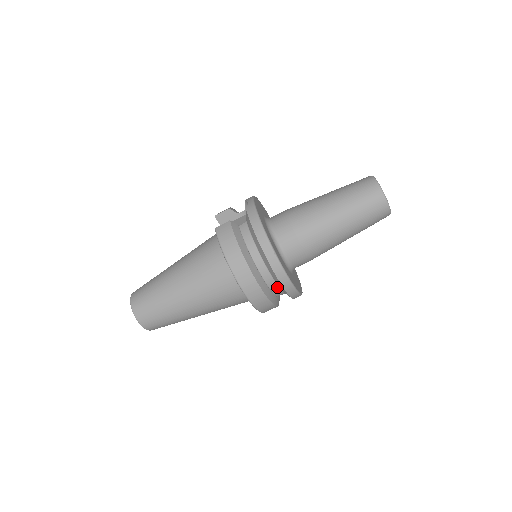
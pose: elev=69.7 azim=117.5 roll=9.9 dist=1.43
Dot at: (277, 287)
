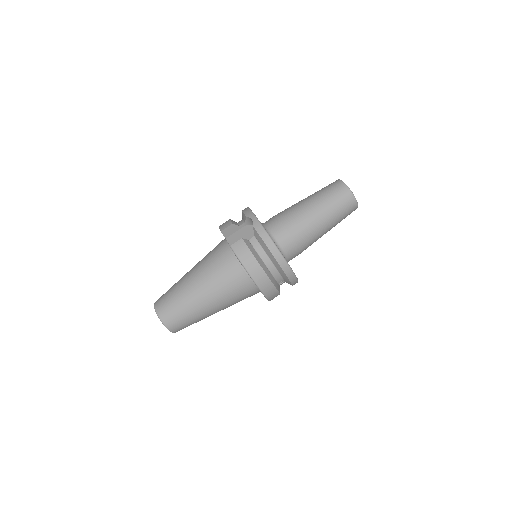
Dot at: (283, 281)
